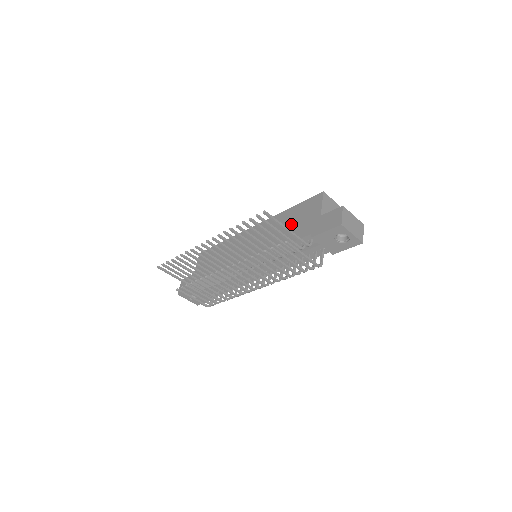
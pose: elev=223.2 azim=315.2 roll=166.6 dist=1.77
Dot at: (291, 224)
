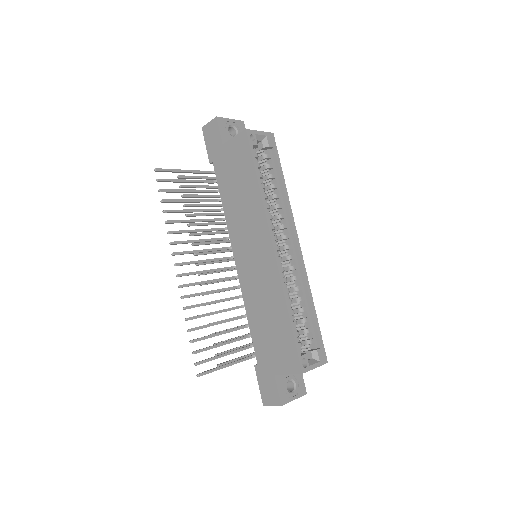
Dot at: (269, 328)
